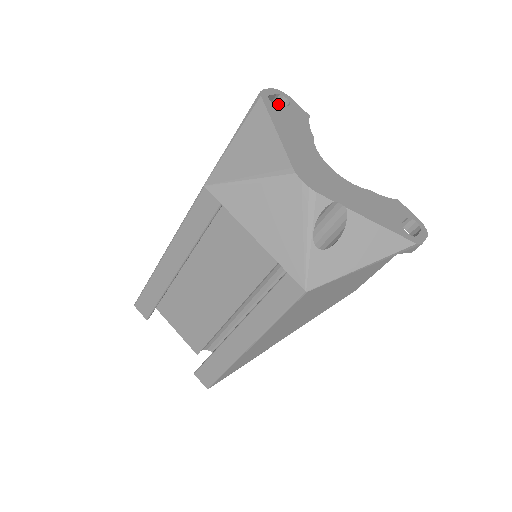
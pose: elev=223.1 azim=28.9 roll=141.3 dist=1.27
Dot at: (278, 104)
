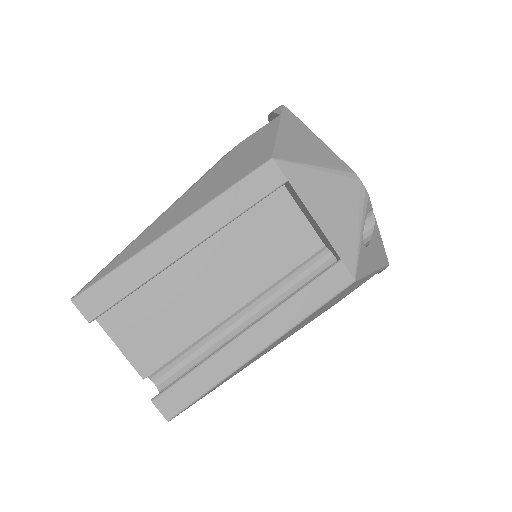
Dot at: occluded
